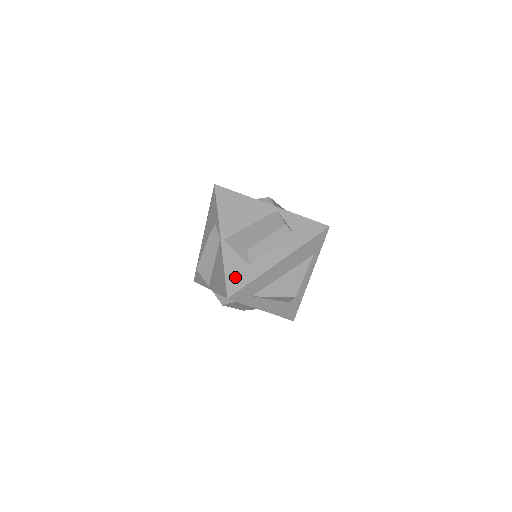
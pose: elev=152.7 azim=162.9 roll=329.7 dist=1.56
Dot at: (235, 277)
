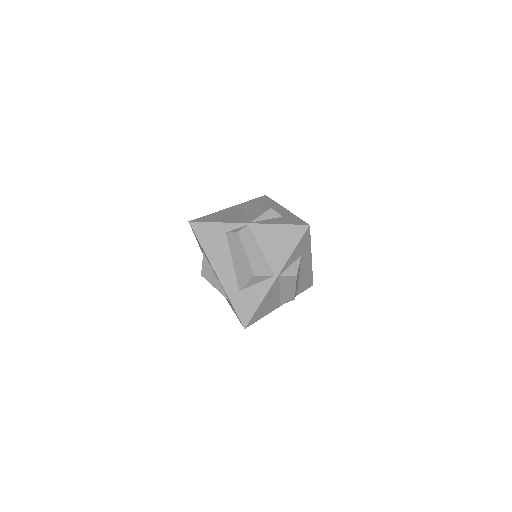
Dot at: (291, 221)
